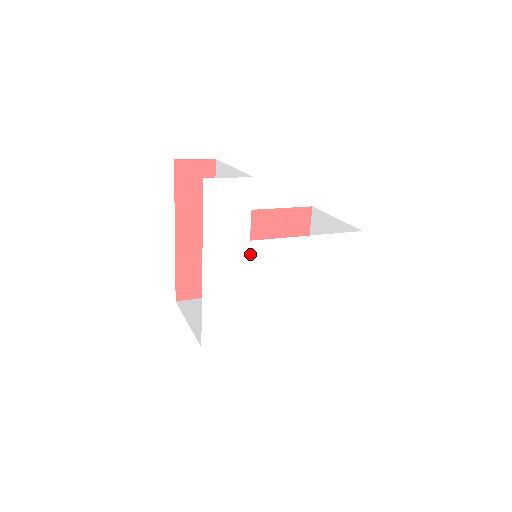
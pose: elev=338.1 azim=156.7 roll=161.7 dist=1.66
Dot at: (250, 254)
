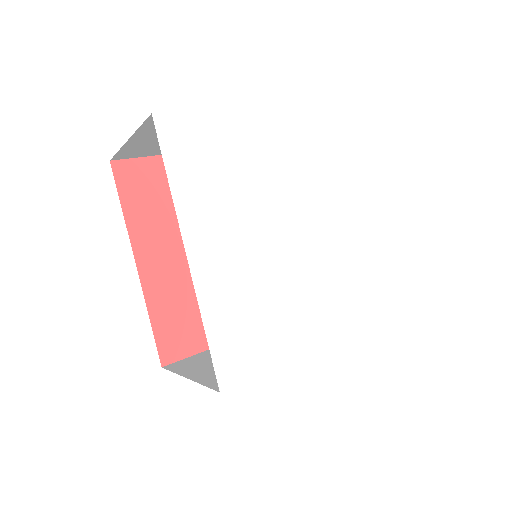
Dot at: (250, 224)
